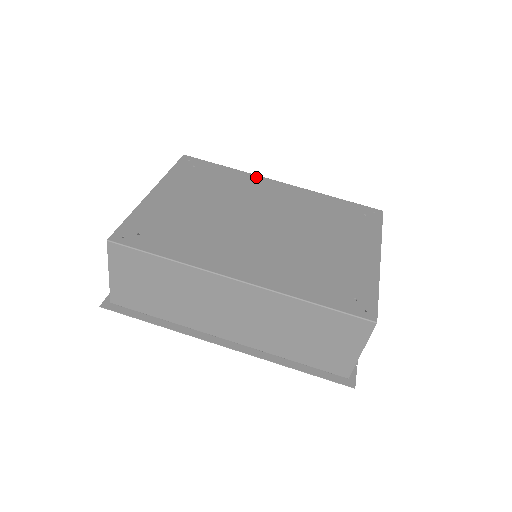
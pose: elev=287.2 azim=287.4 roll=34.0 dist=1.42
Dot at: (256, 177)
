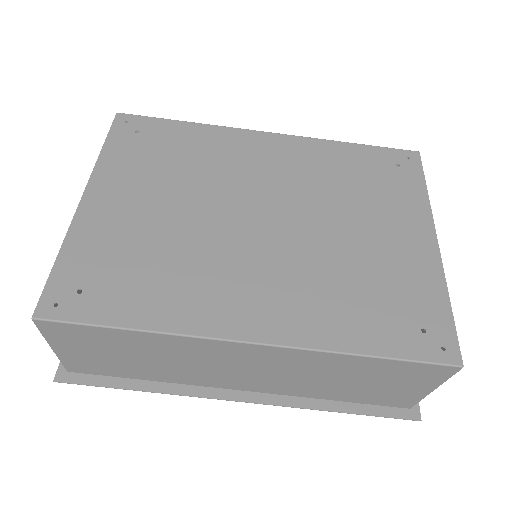
Dot at: (232, 131)
